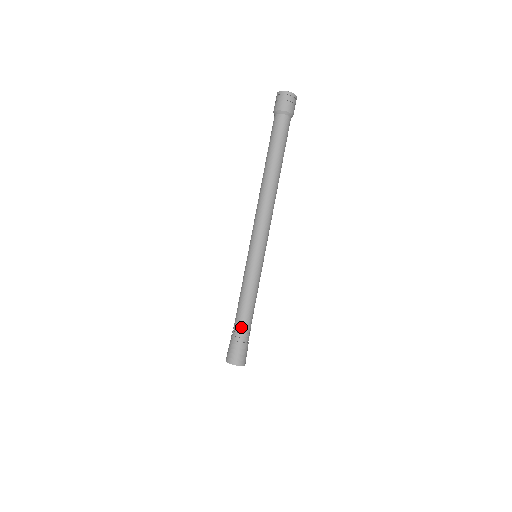
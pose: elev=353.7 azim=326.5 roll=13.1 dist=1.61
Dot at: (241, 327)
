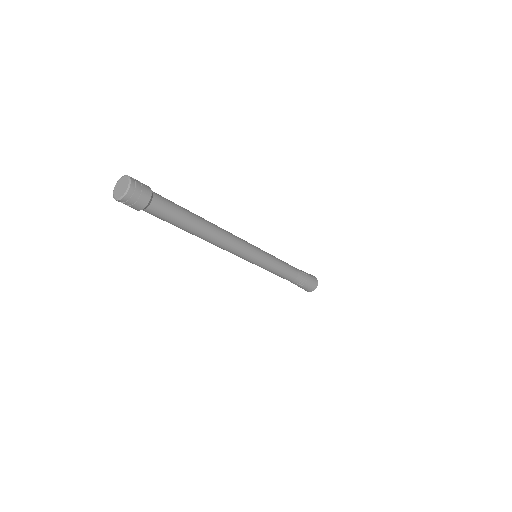
Dot at: occluded
